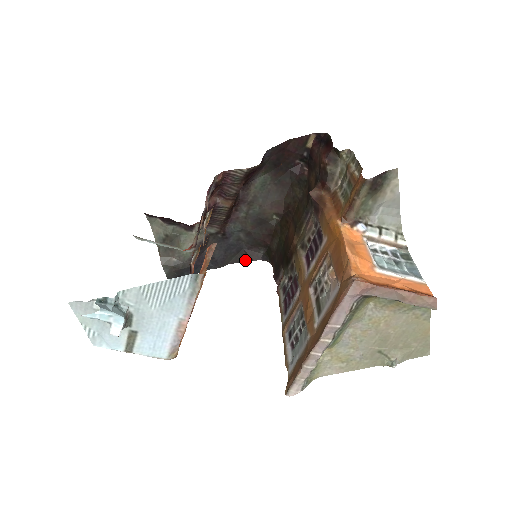
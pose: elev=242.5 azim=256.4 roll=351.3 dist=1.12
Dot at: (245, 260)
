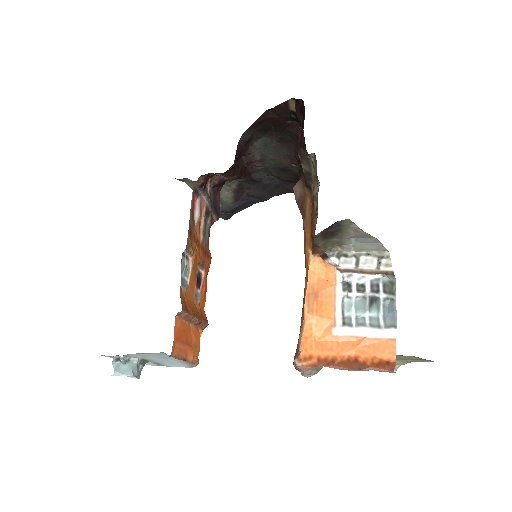
Dot at: (287, 192)
